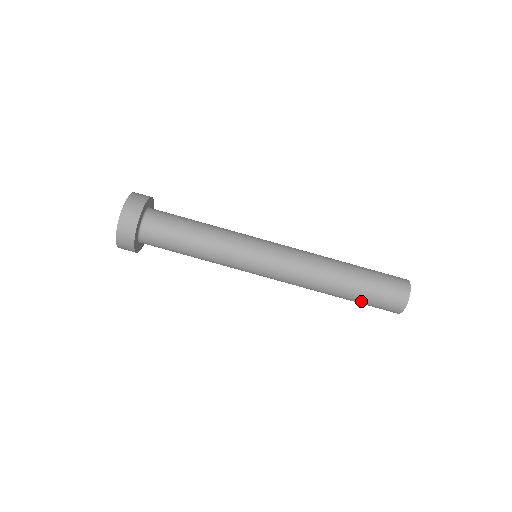
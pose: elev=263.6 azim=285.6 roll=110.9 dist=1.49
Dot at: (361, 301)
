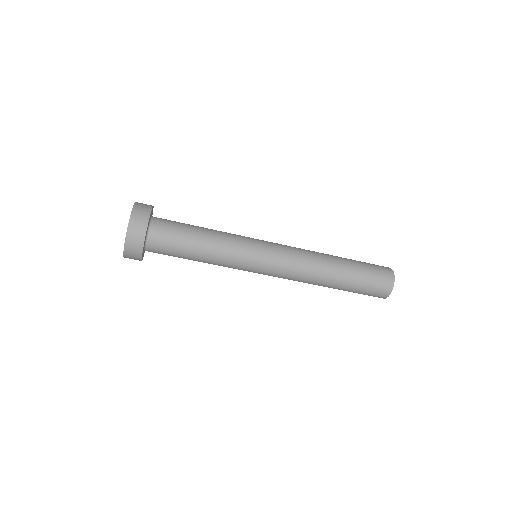
Dot at: occluded
